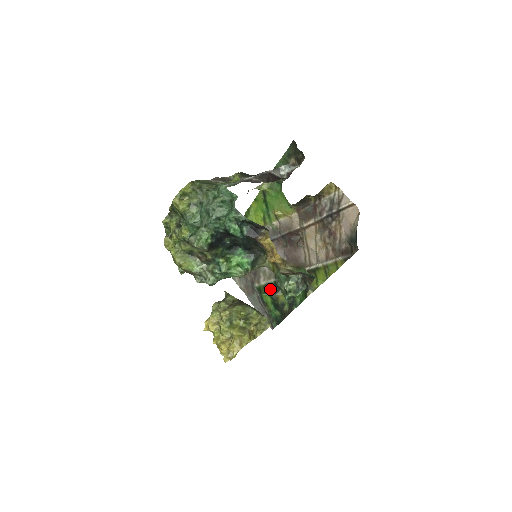
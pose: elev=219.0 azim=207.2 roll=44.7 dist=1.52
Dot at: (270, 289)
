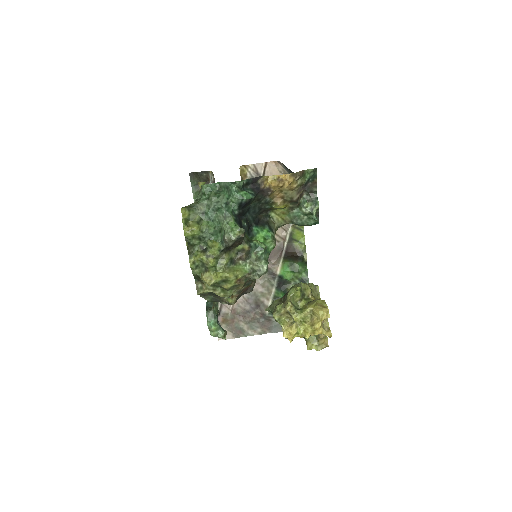
Dot at: occluded
